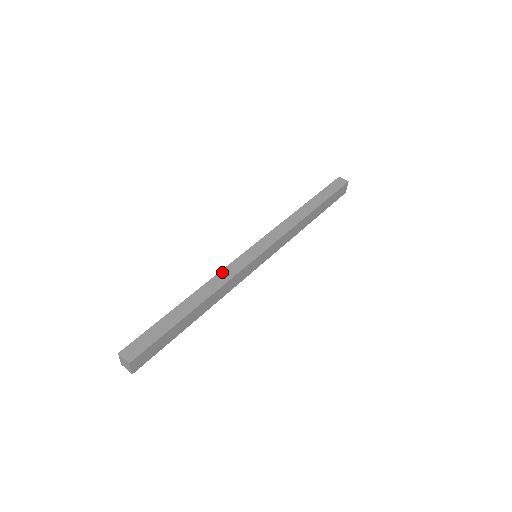
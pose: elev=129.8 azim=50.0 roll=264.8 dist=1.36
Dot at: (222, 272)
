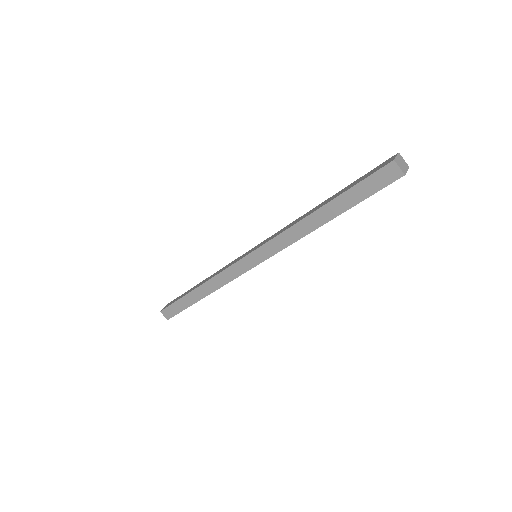
Dot at: (220, 275)
